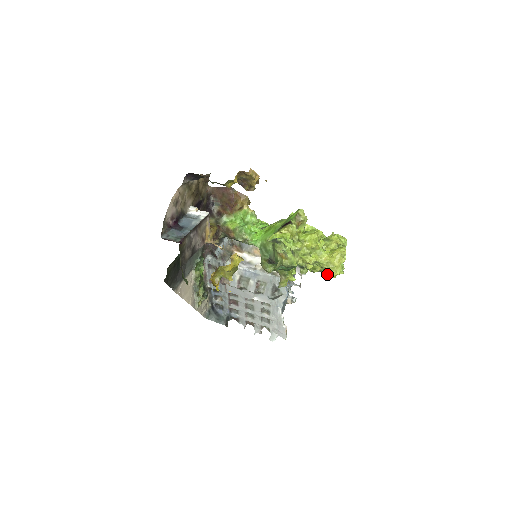
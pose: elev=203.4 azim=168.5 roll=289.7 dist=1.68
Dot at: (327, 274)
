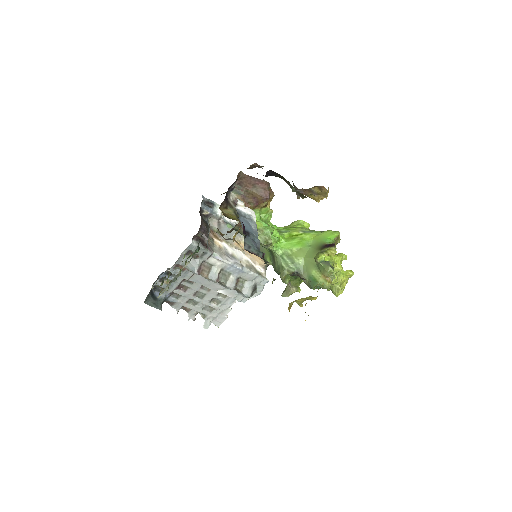
Dot at: (337, 294)
